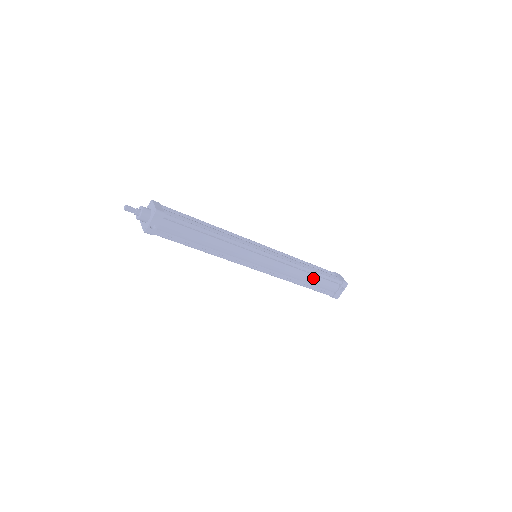
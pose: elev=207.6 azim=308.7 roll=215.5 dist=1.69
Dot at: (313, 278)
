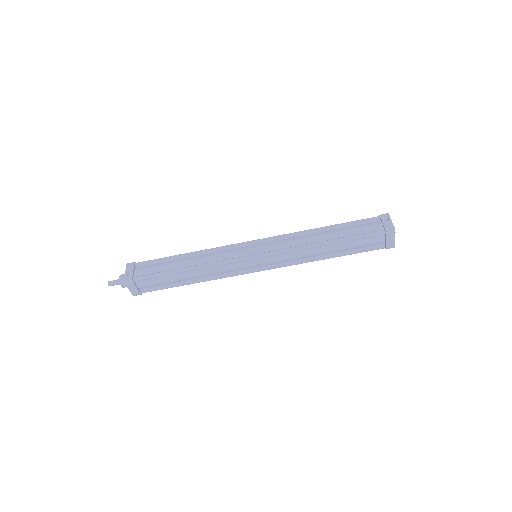
Dot at: (335, 231)
